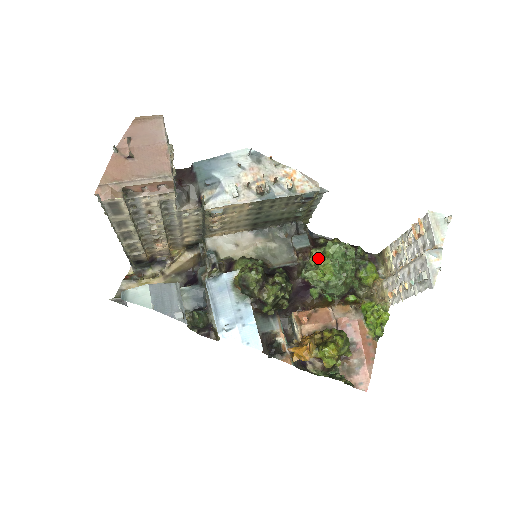
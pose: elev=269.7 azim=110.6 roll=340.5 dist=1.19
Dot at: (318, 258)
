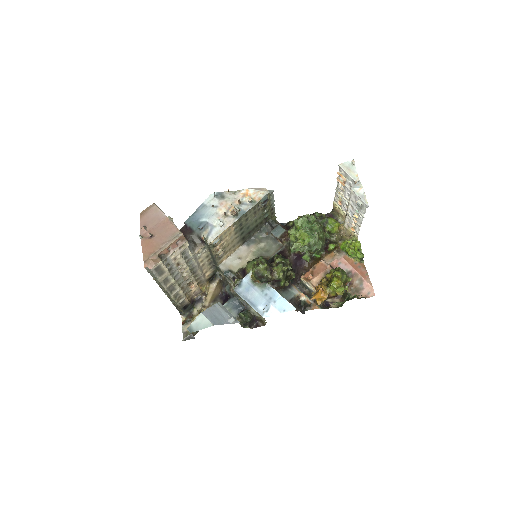
Dot at: (294, 234)
